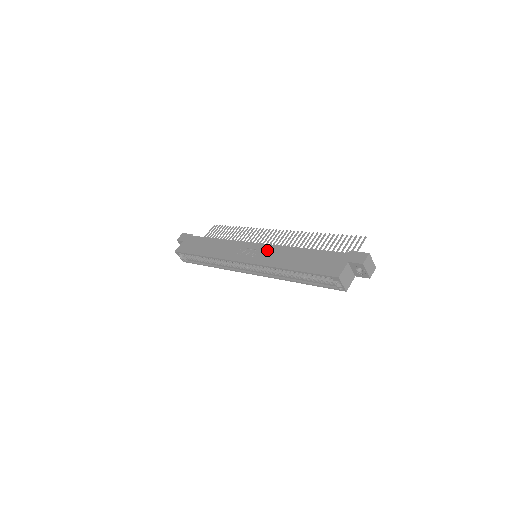
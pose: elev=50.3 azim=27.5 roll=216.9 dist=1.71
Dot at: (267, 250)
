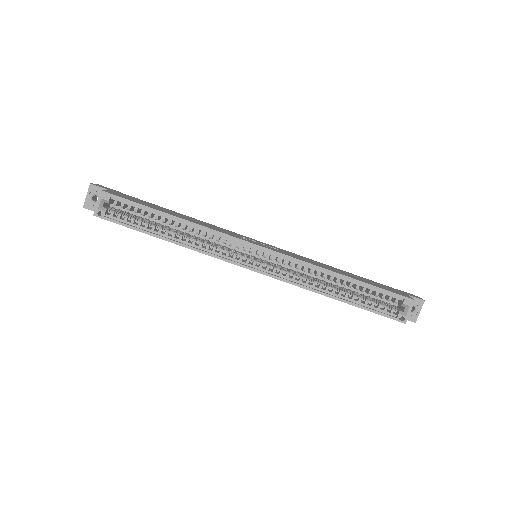
Dot at: (288, 252)
